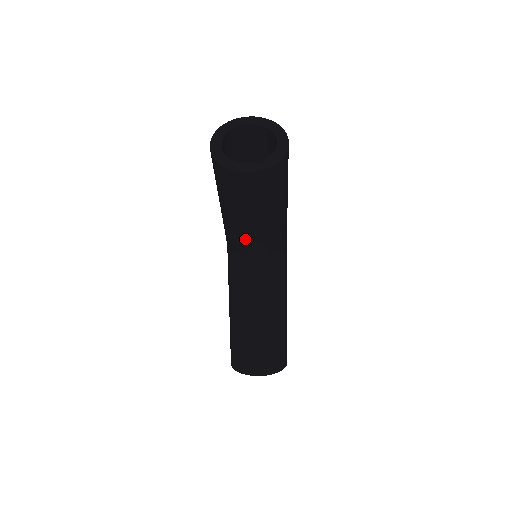
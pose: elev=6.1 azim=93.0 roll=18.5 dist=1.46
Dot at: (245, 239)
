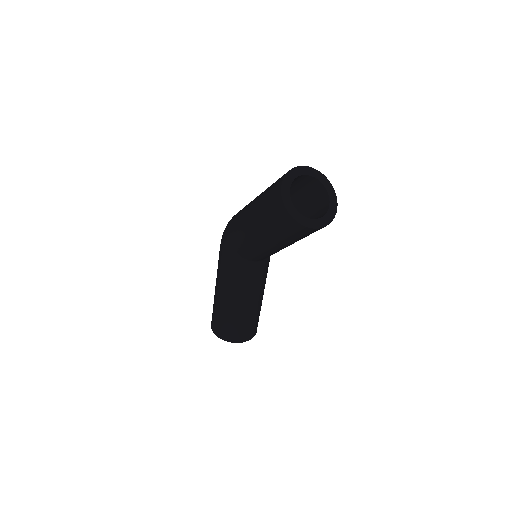
Dot at: (266, 253)
